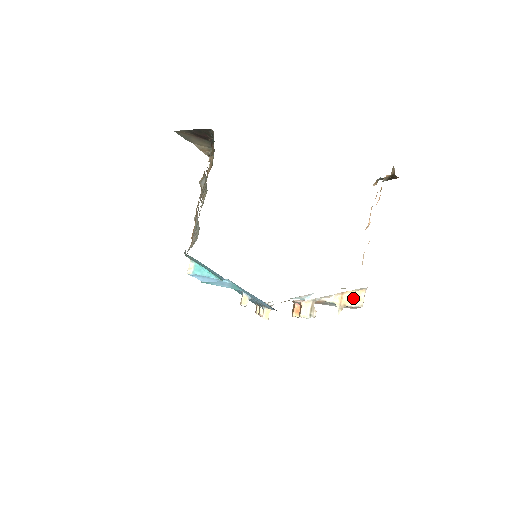
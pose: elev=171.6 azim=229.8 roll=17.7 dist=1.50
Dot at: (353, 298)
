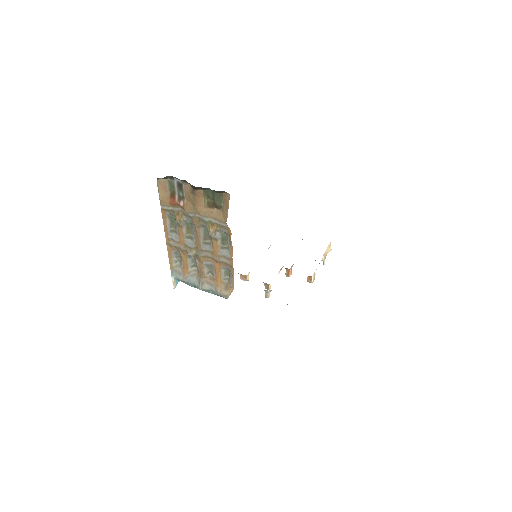
Dot at: (328, 249)
